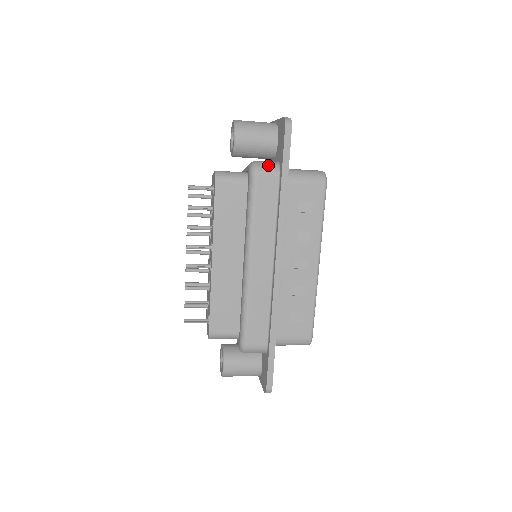
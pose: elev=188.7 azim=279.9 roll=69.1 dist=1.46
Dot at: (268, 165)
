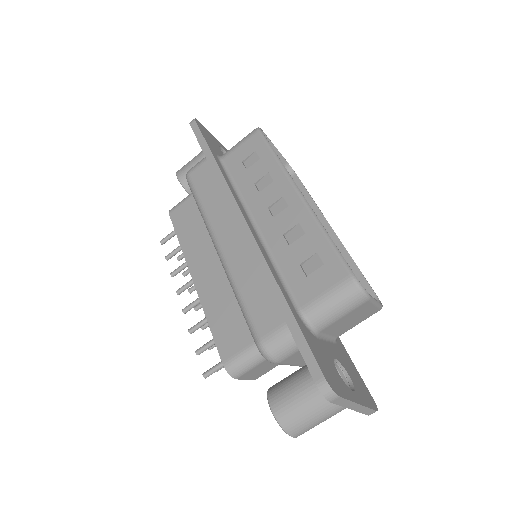
Dot at: occluded
